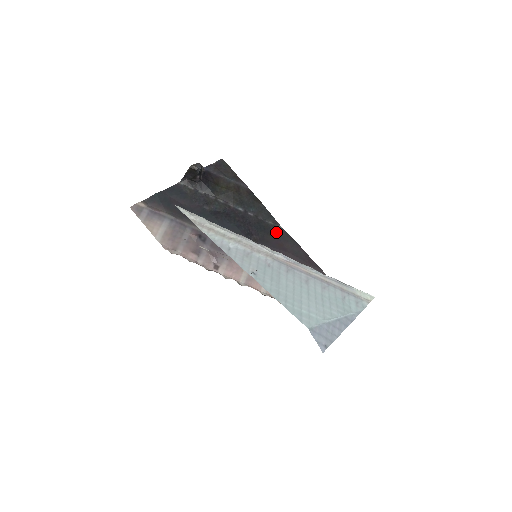
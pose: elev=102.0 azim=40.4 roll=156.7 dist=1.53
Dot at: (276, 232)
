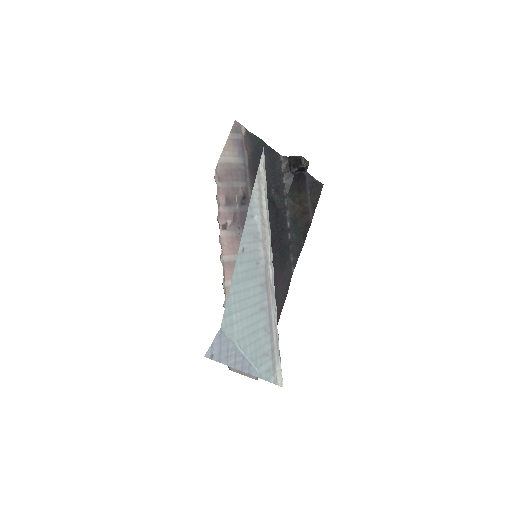
Dot at: (286, 268)
